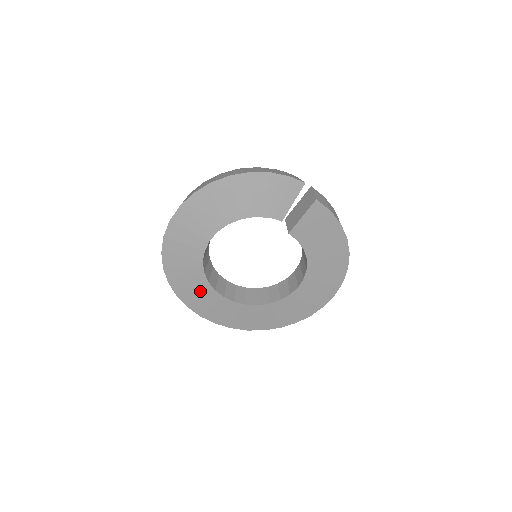
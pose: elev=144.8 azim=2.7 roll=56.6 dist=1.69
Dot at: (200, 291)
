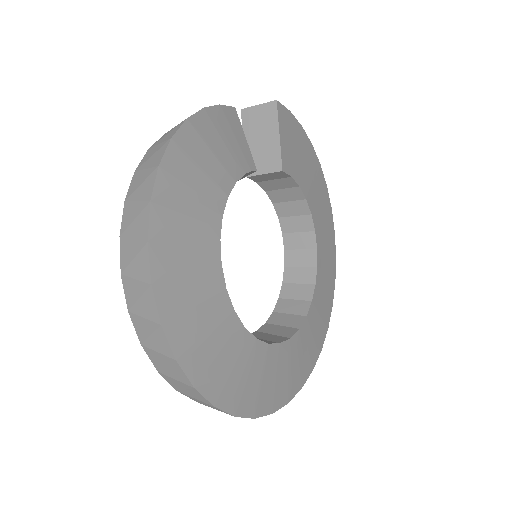
Dot at: (255, 368)
